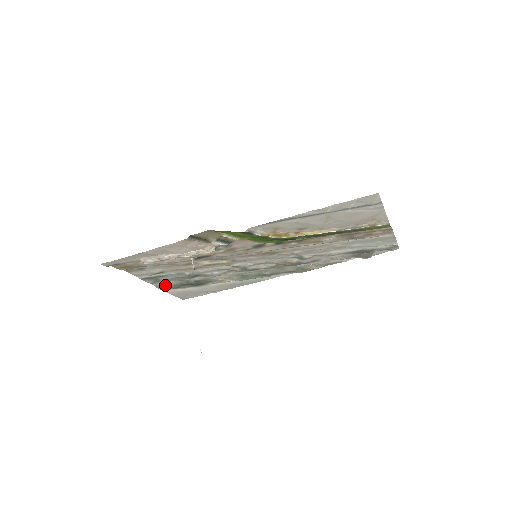
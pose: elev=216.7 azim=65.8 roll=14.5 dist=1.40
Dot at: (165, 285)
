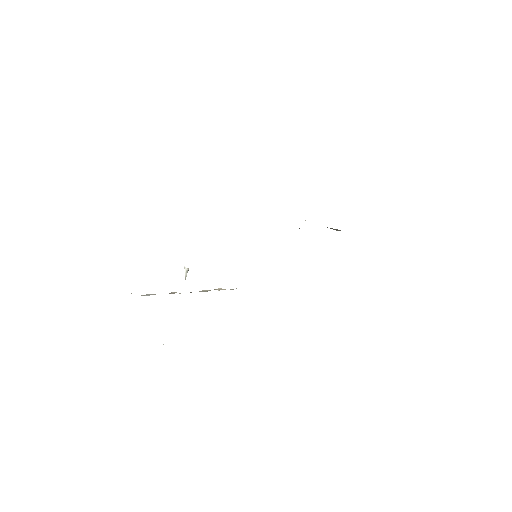
Dot at: occluded
